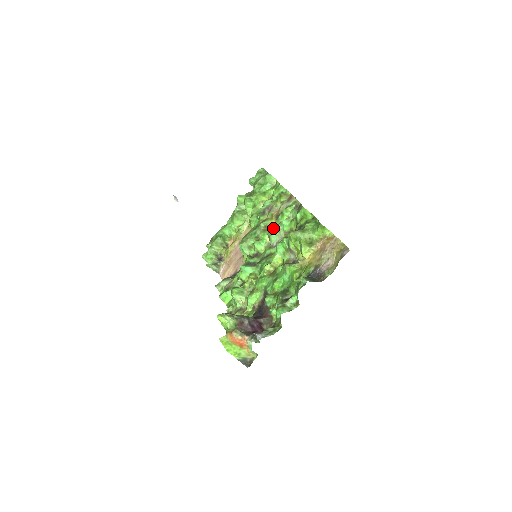
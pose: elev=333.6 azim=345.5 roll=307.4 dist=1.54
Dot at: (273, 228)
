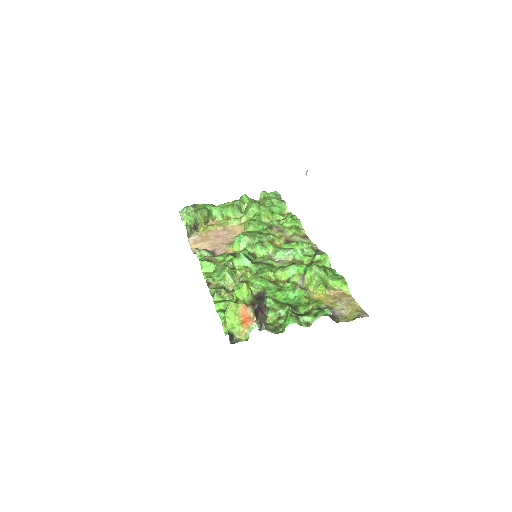
Dot at: (280, 247)
